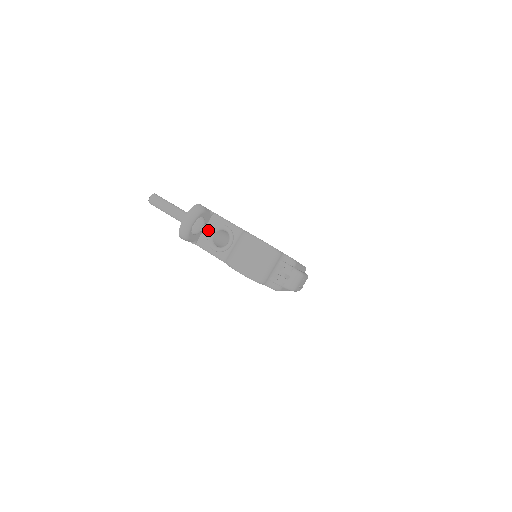
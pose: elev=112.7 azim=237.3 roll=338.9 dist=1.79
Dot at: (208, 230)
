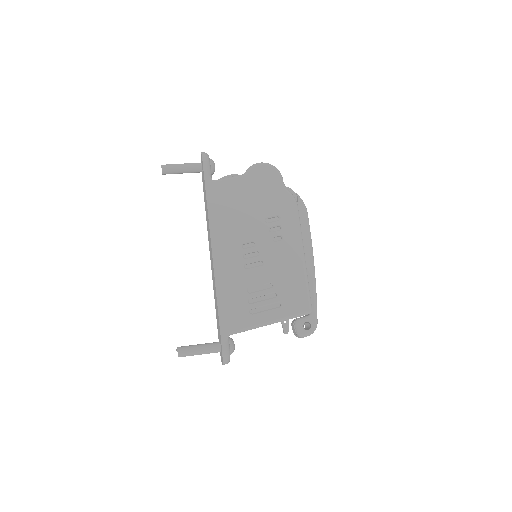
Dot at: occluded
